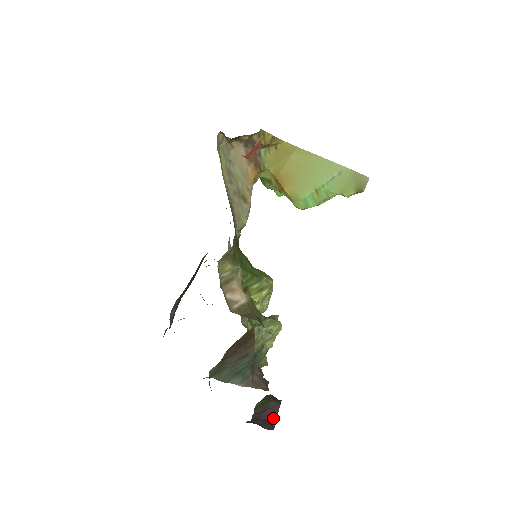
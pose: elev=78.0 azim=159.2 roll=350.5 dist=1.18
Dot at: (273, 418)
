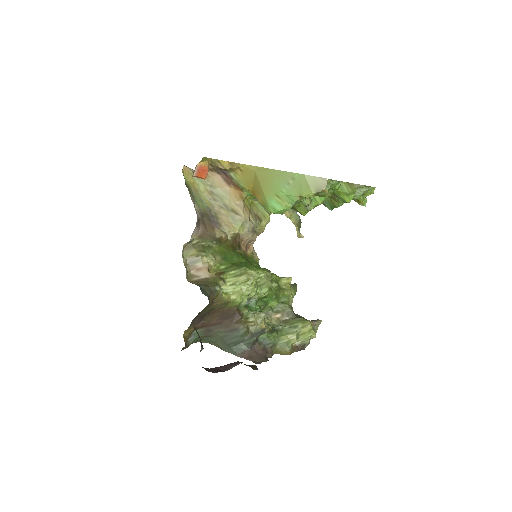
Dot at: (225, 370)
